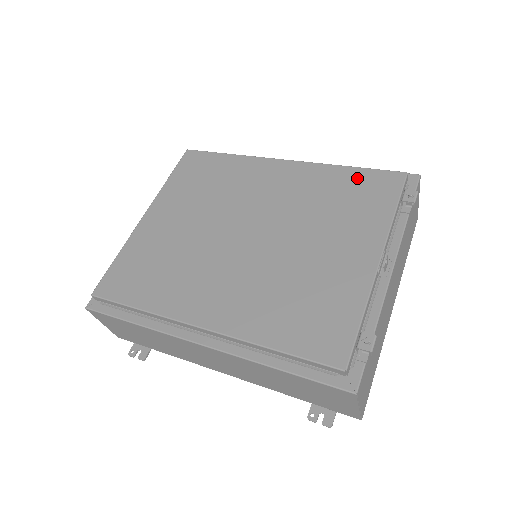
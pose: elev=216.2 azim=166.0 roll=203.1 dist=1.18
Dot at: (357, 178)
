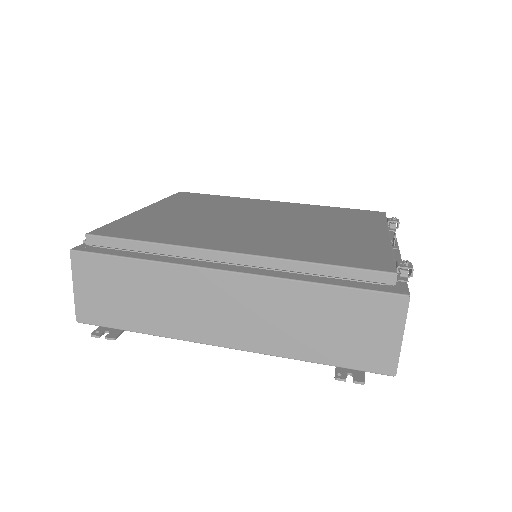
Dot at: (346, 210)
